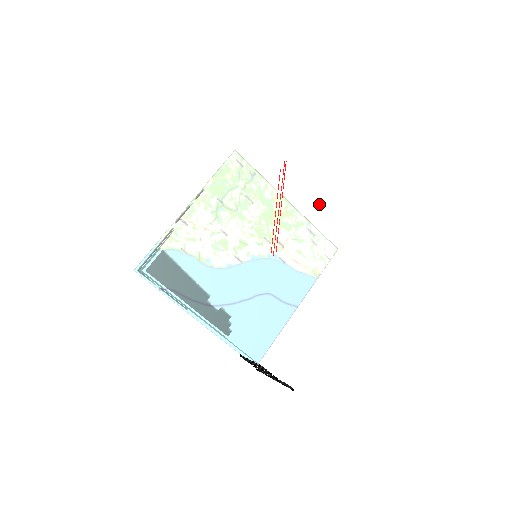
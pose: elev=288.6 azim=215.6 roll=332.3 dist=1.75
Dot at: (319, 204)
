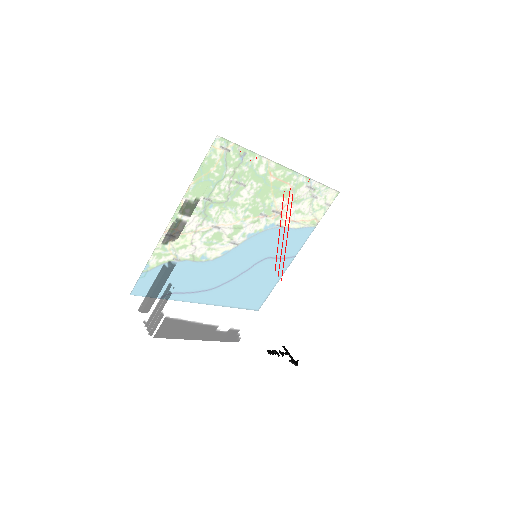
Dot at: (327, 206)
